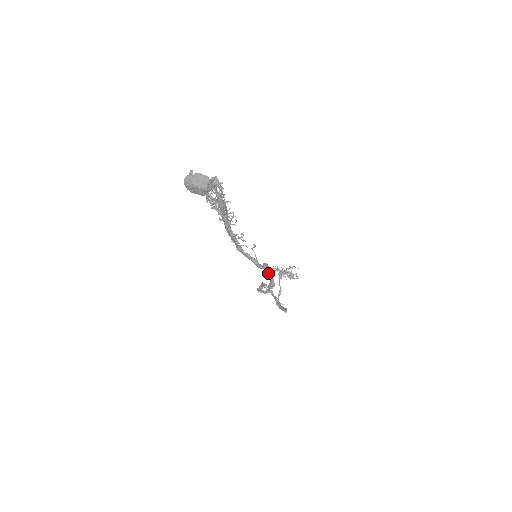
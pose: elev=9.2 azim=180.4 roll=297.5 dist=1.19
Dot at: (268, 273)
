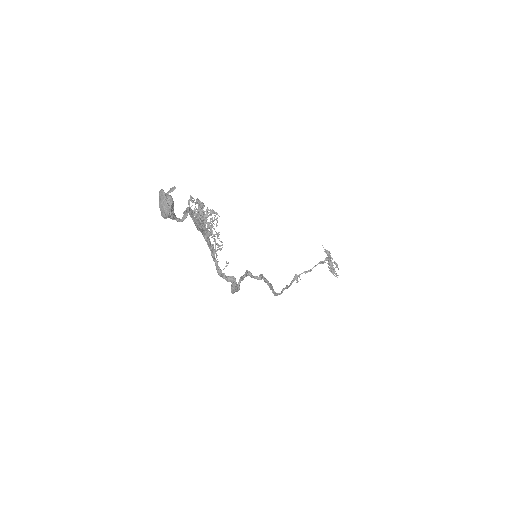
Dot at: (232, 284)
